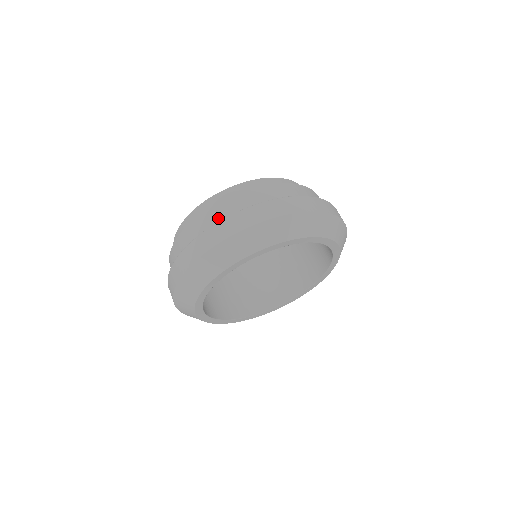
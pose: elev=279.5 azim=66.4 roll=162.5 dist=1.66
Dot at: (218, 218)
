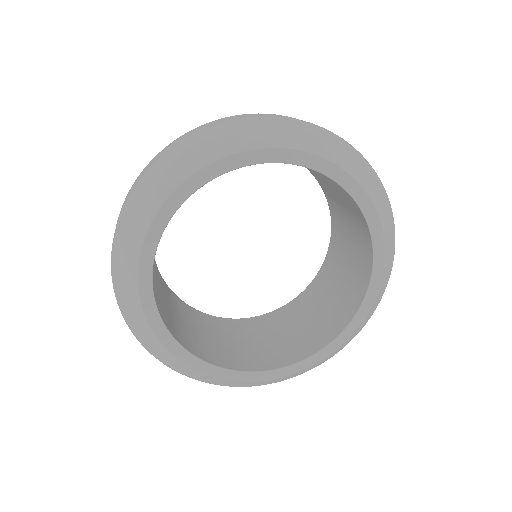
Dot at: occluded
